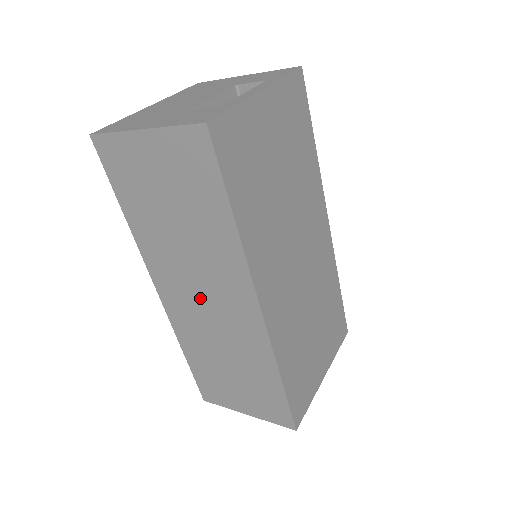
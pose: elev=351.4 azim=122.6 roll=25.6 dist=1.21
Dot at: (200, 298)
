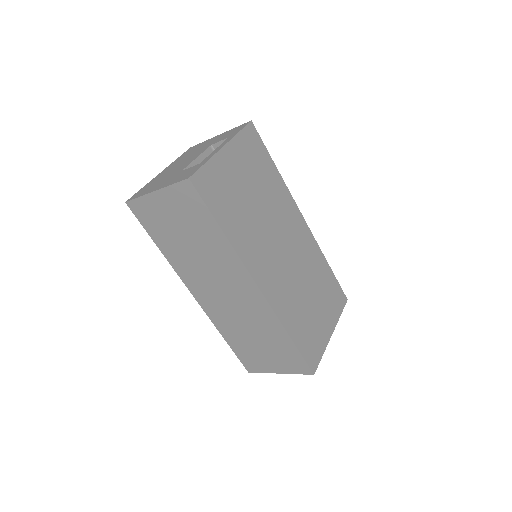
Dot at: (221, 292)
